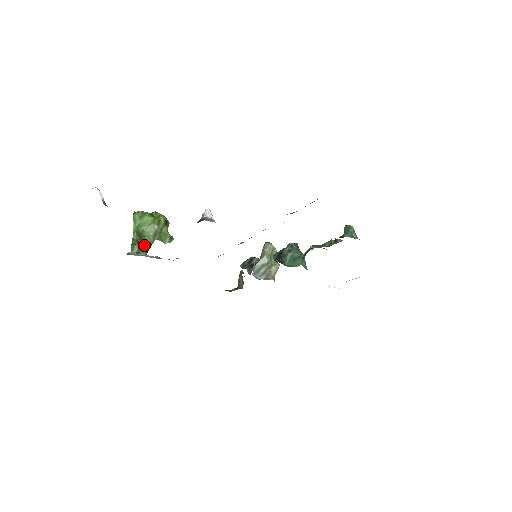
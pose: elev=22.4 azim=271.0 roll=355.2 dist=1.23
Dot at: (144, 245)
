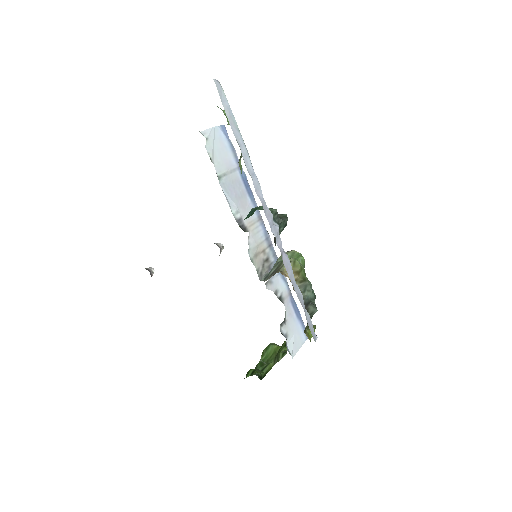
Dot at: (263, 371)
